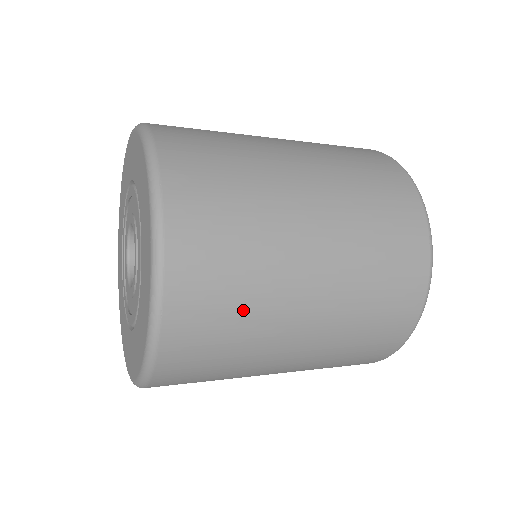
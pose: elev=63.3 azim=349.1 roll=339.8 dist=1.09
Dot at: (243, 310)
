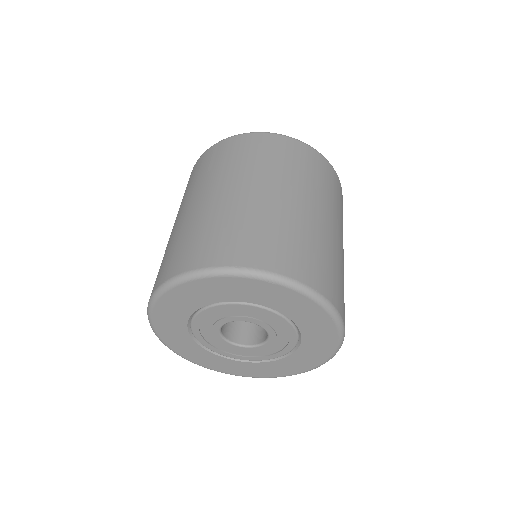
Dot at: occluded
